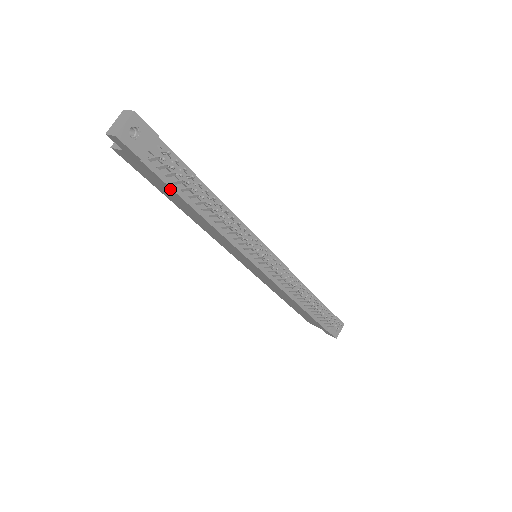
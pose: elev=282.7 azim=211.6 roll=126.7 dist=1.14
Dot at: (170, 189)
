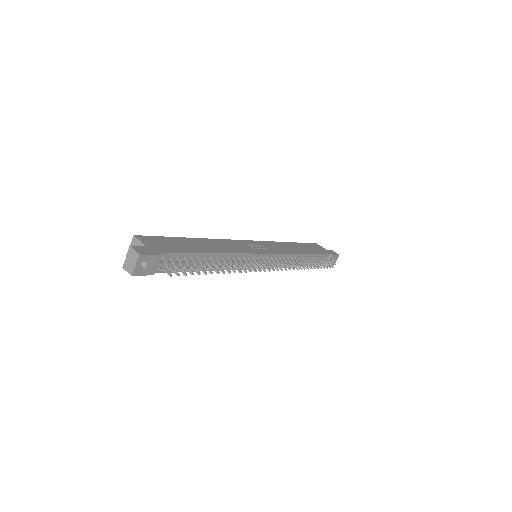
Dot at: occluded
